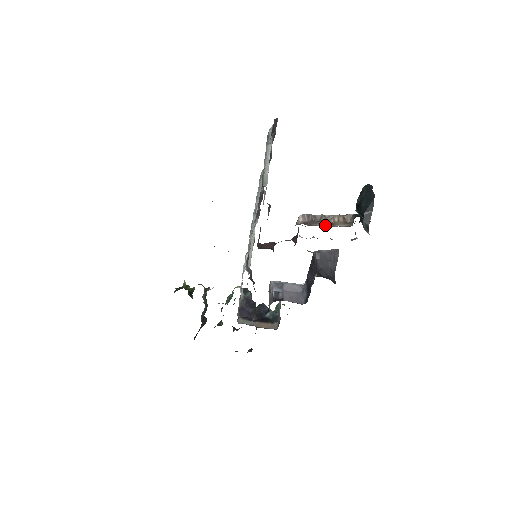
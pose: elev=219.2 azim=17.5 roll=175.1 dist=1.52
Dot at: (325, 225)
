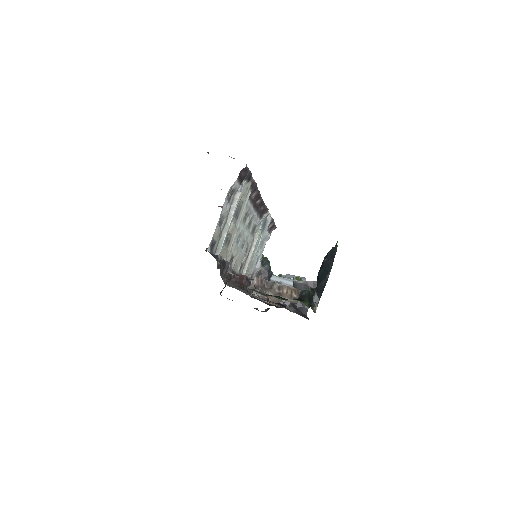
Dot at: (274, 294)
